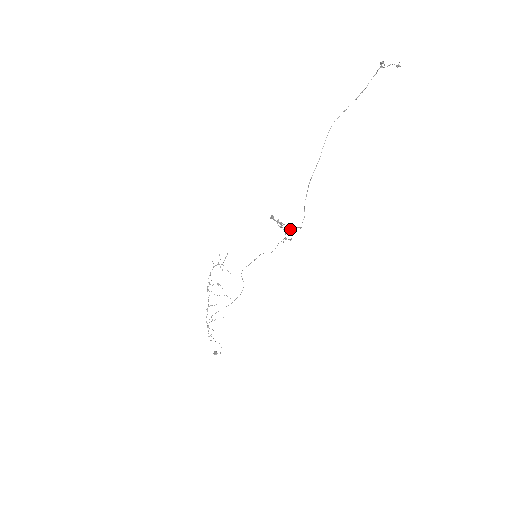
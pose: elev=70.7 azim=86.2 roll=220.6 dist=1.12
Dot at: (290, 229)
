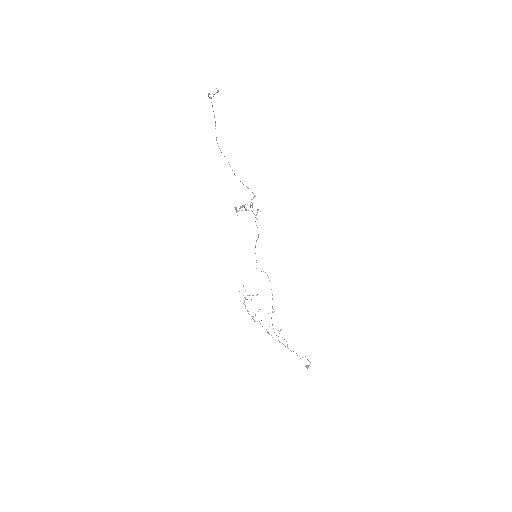
Dot at: occluded
